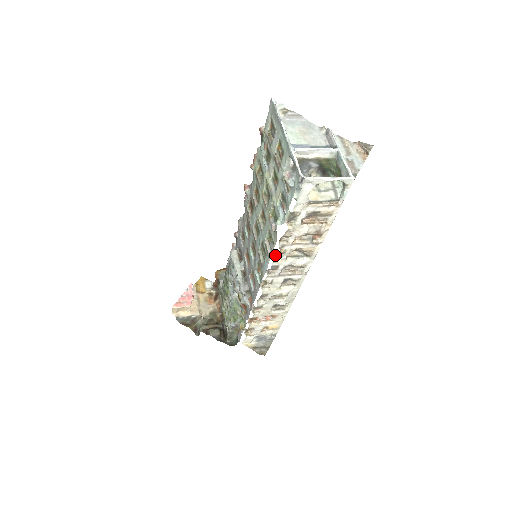
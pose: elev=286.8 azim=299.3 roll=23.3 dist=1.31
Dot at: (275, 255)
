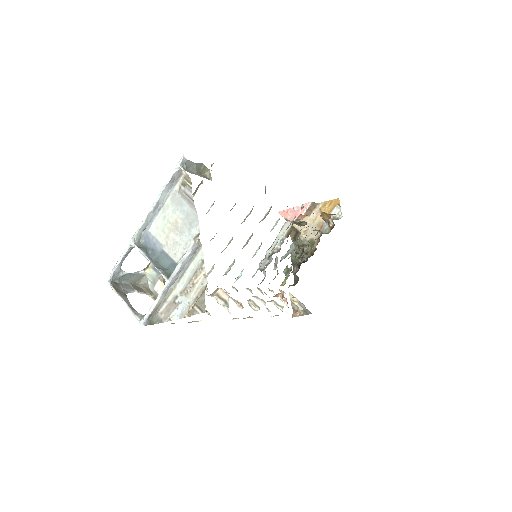
Dot at: occluded
